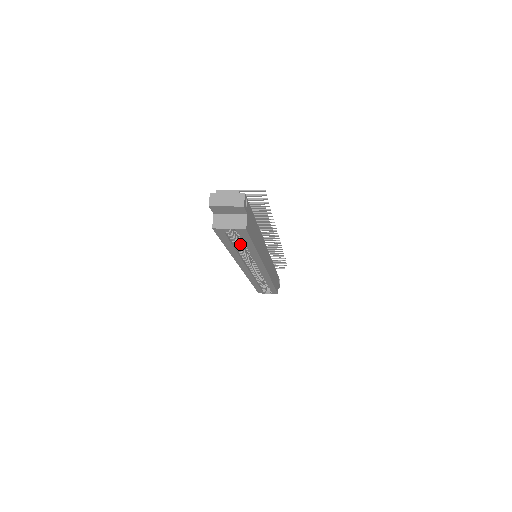
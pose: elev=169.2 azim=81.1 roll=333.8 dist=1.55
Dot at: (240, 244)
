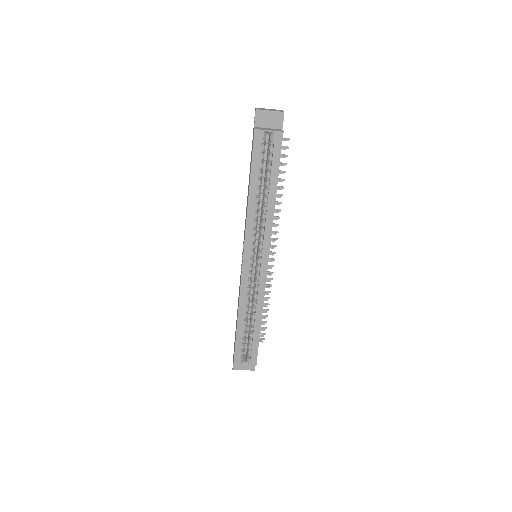
Dot at: (260, 190)
